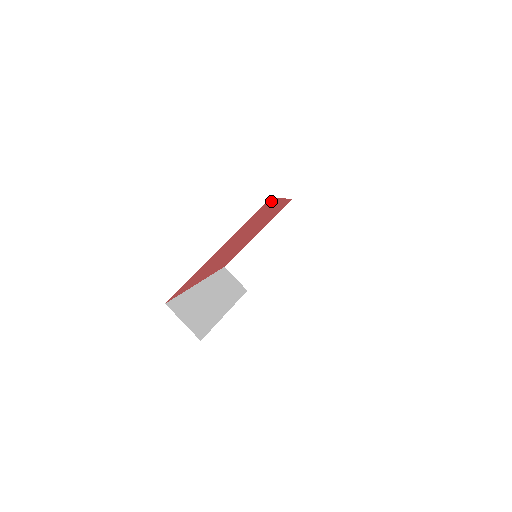
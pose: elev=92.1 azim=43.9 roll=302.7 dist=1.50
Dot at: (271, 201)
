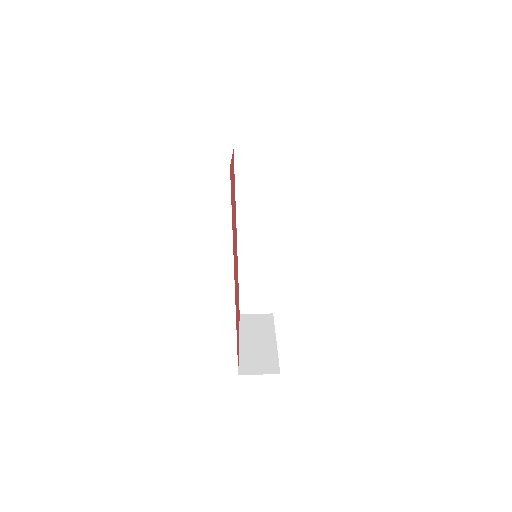
Dot at: (234, 172)
